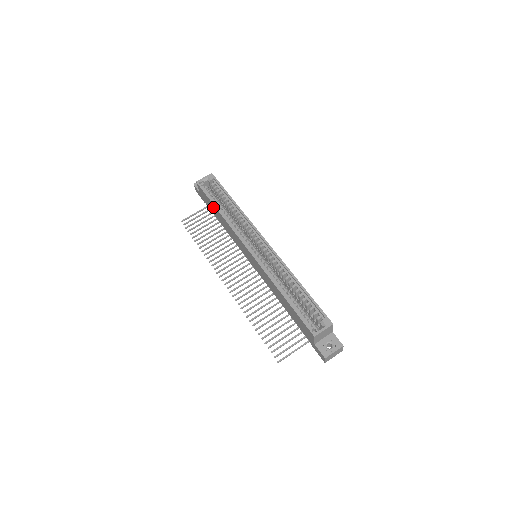
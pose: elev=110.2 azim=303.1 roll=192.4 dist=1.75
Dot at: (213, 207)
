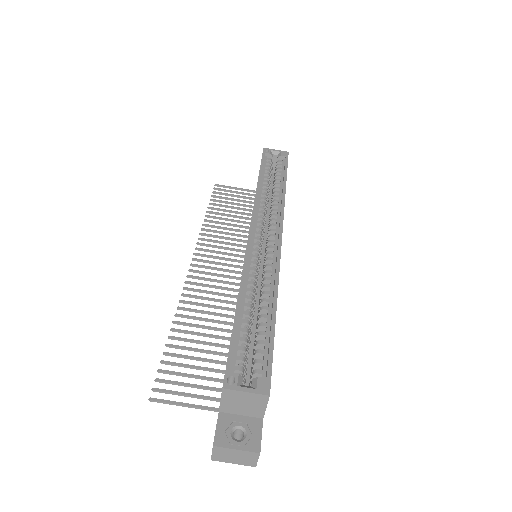
Dot at: occluded
